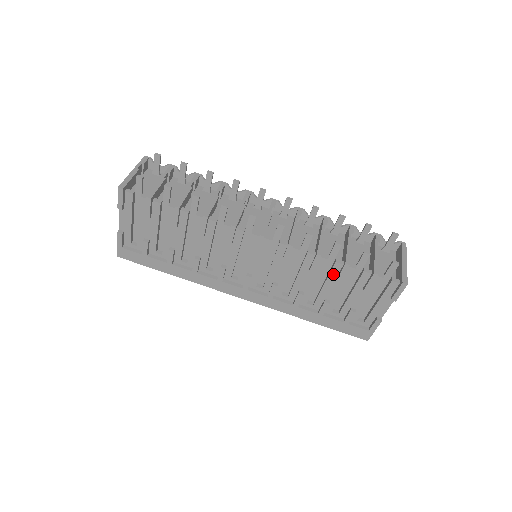
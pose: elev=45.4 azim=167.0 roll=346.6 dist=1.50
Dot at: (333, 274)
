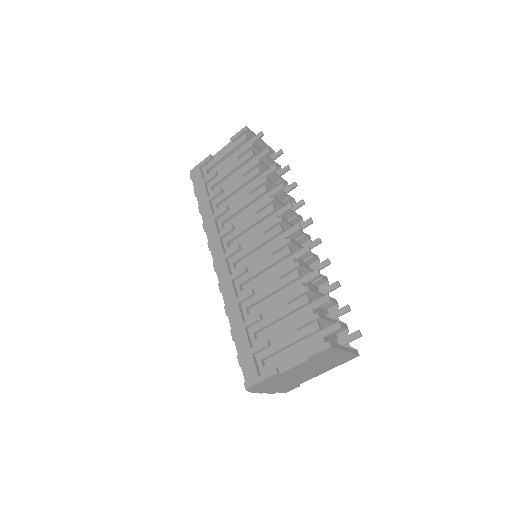
Dot at: (290, 293)
